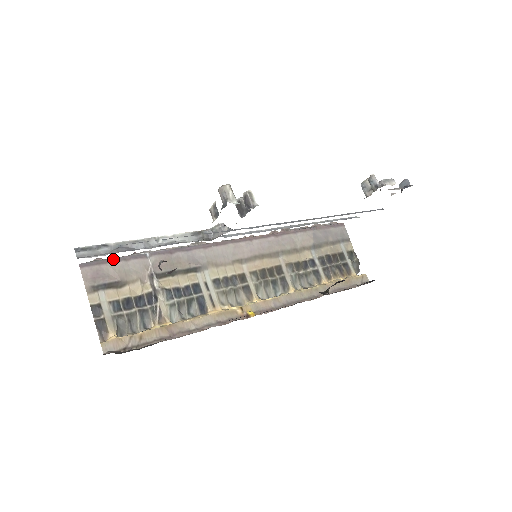
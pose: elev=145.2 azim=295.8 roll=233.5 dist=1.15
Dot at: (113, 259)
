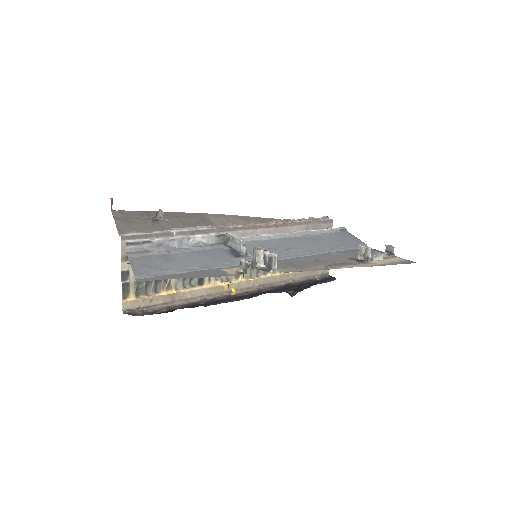
Dot at: (148, 235)
